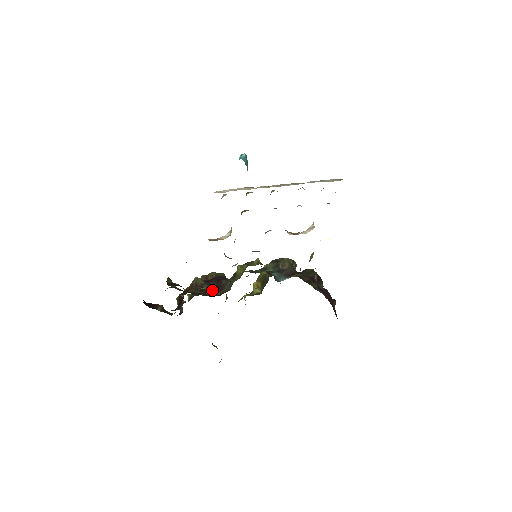
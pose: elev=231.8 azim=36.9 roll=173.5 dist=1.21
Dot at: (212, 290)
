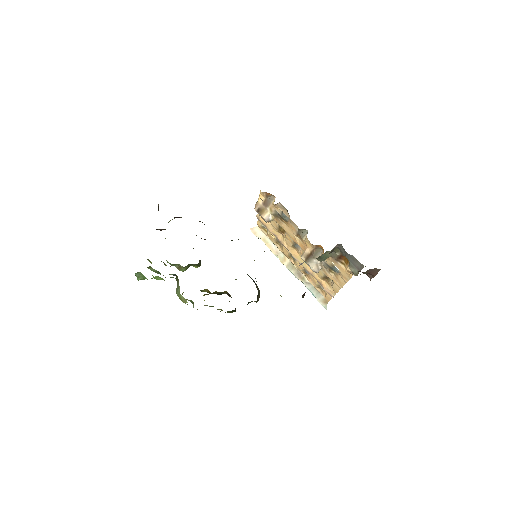
Dot at: occluded
